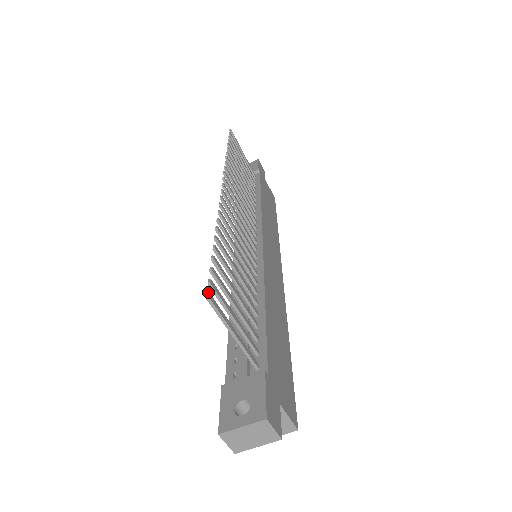
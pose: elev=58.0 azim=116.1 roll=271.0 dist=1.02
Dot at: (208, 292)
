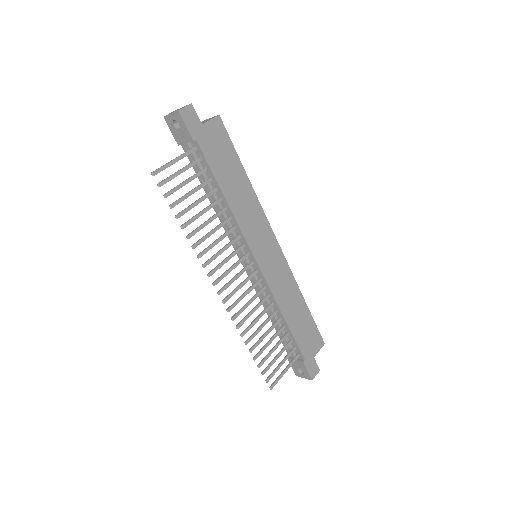
Dot at: (270, 388)
